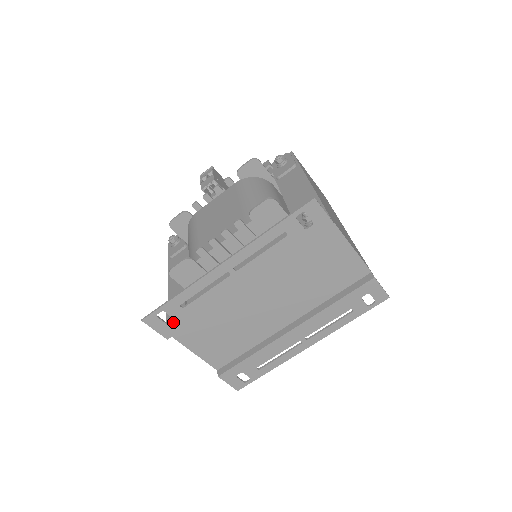
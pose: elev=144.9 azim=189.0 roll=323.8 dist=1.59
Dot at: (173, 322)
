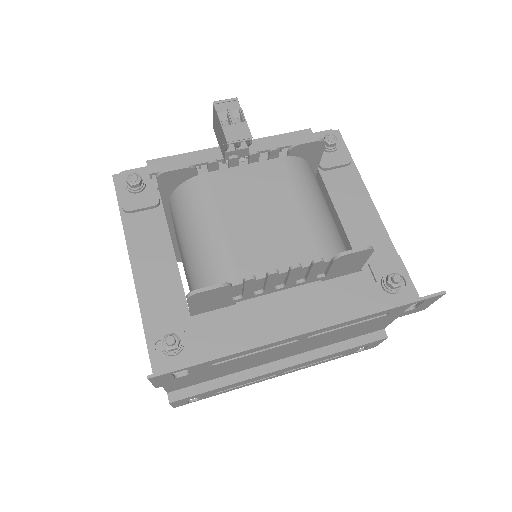
Dot at: (184, 376)
